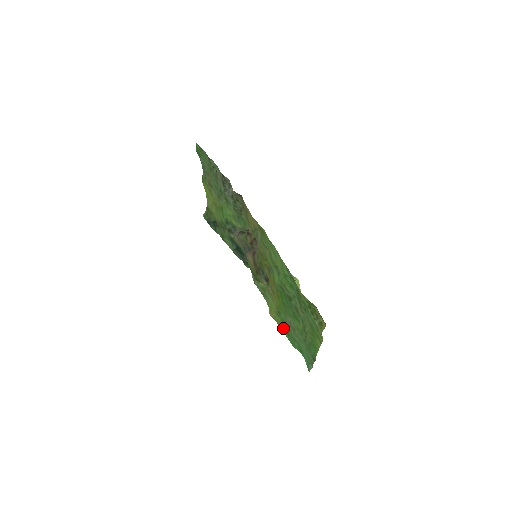
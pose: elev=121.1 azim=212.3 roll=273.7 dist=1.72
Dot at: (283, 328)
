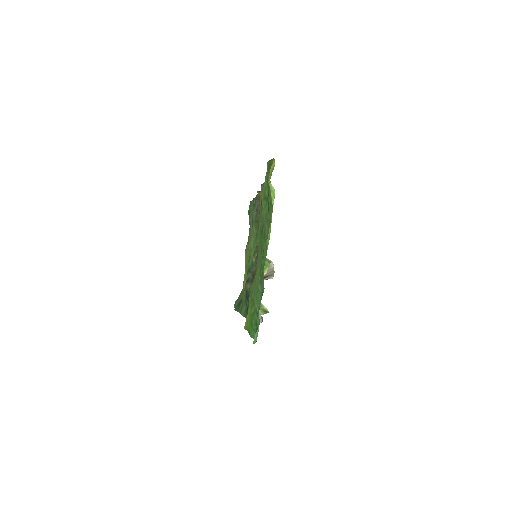
Dot at: (250, 322)
